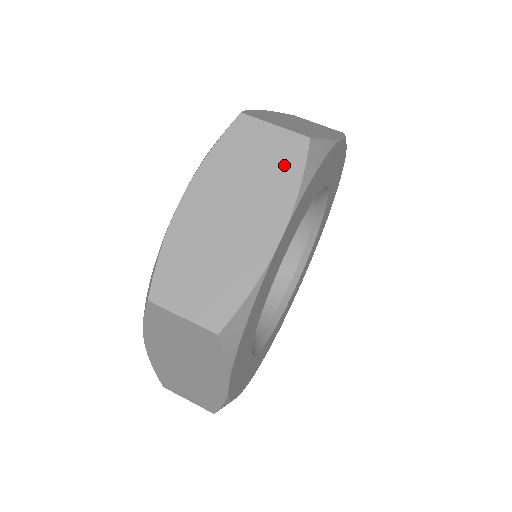
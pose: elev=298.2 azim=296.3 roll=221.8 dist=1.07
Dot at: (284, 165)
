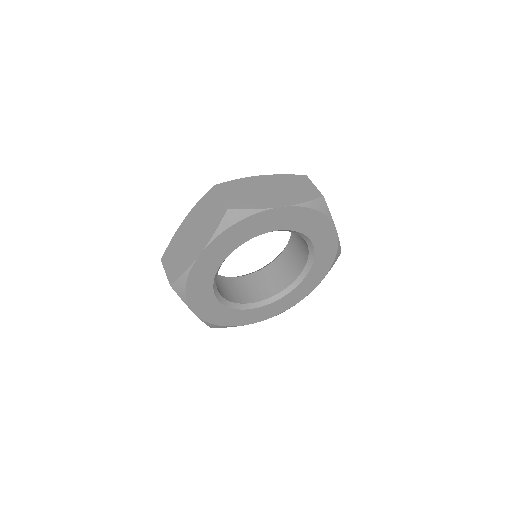
Dot at: (215, 219)
